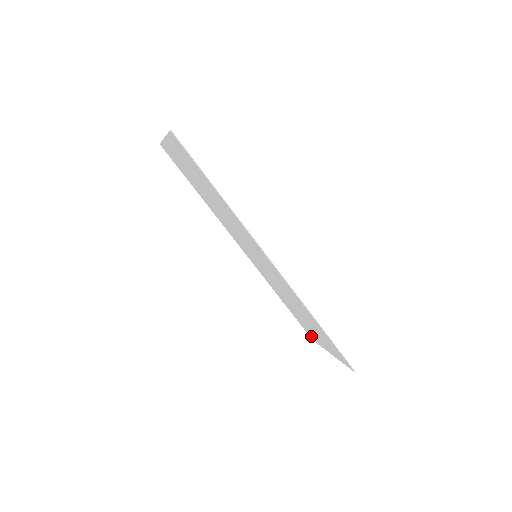
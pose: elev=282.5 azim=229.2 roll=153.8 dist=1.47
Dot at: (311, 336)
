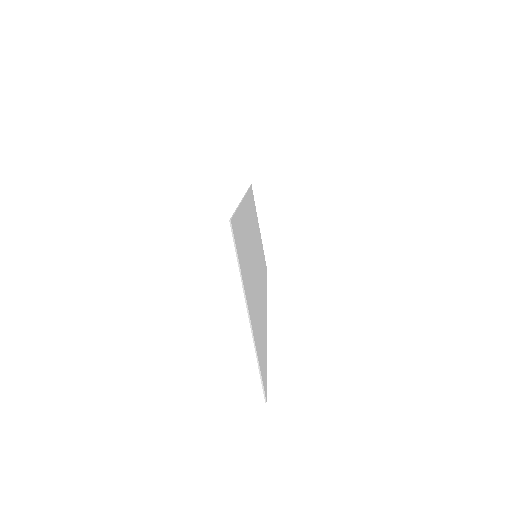
Dot at: occluded
